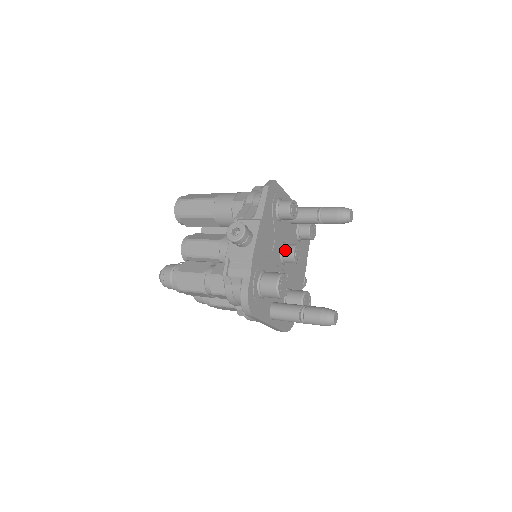
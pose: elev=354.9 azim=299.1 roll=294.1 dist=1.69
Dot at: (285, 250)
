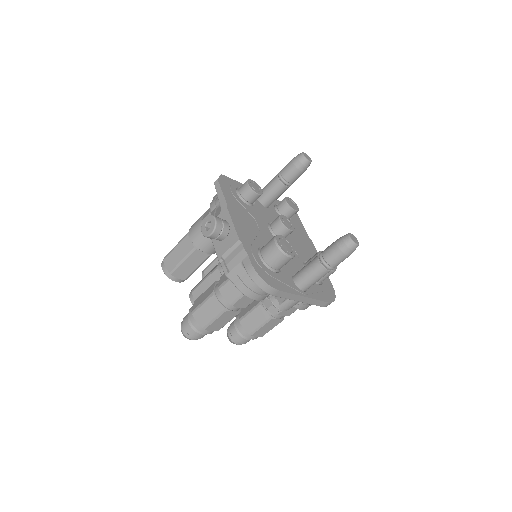
Dot at: (273, 226)
